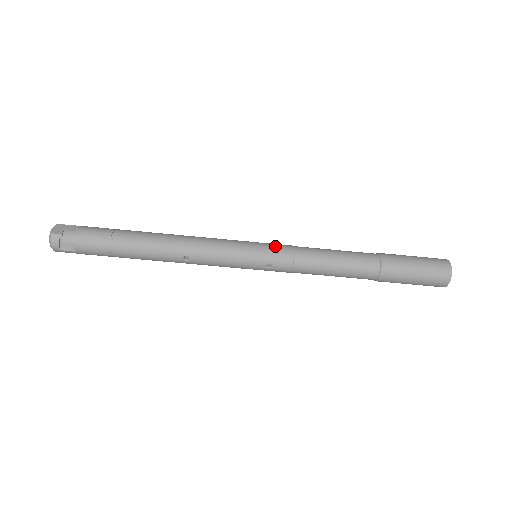
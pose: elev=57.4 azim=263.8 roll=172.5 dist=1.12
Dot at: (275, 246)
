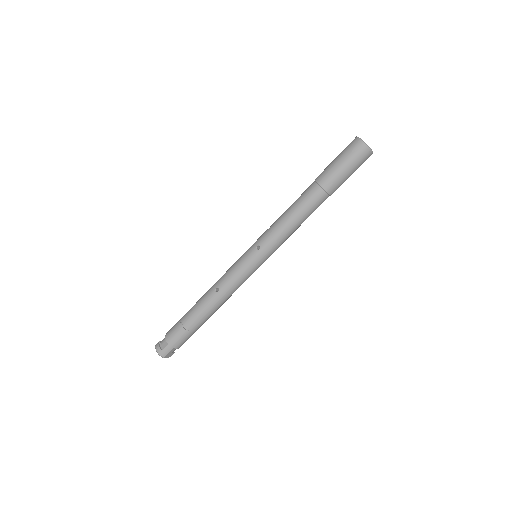
Dot at: occluded
